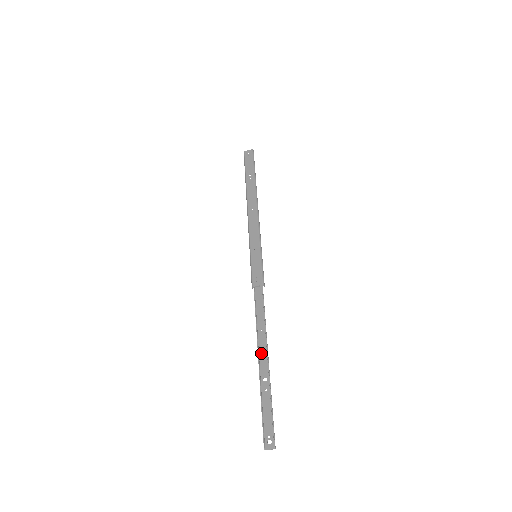
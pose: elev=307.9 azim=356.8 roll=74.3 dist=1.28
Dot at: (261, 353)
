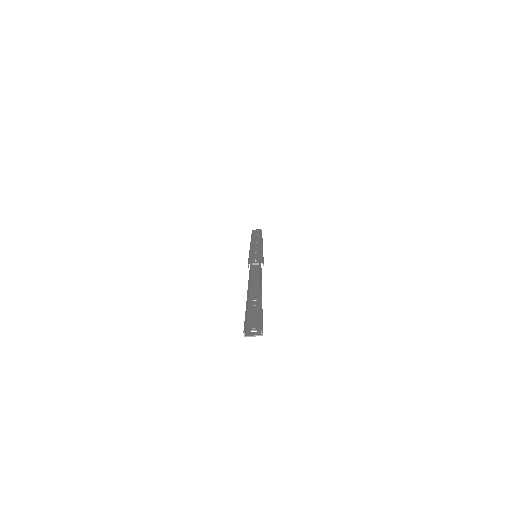
Dot at: (252, 289)
